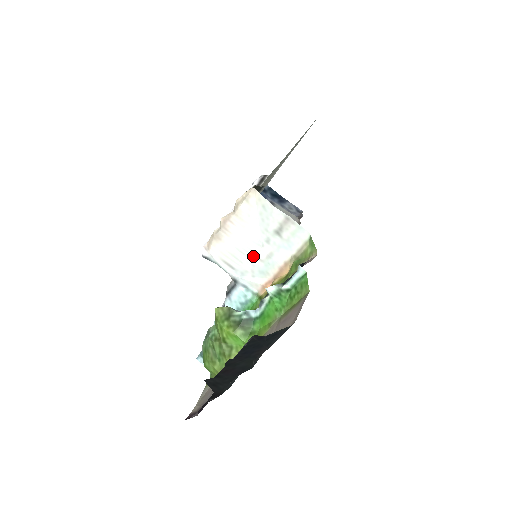
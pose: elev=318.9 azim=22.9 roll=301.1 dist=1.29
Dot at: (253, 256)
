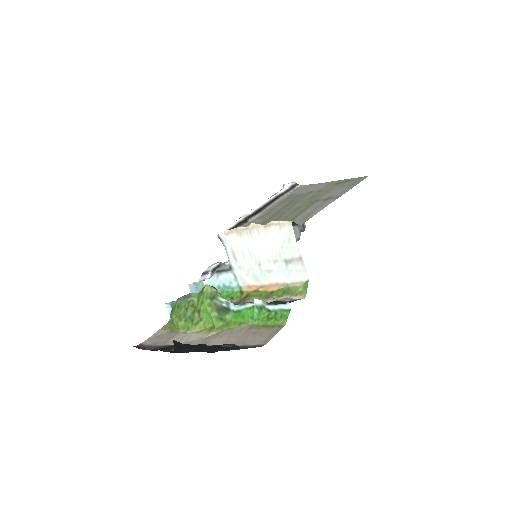
Dot at: (257, 263)
